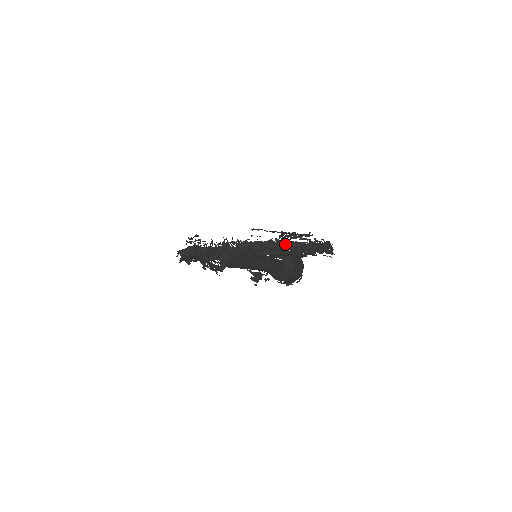
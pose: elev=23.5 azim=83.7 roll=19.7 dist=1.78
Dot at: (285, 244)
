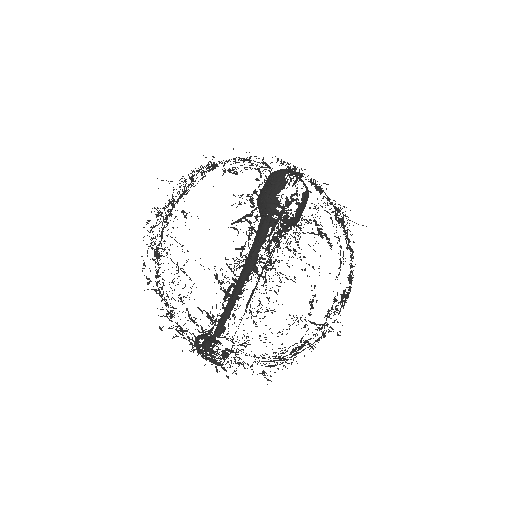
Dot at: occluded
